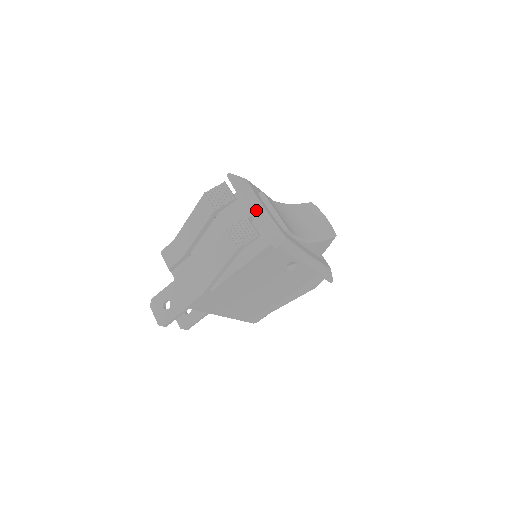
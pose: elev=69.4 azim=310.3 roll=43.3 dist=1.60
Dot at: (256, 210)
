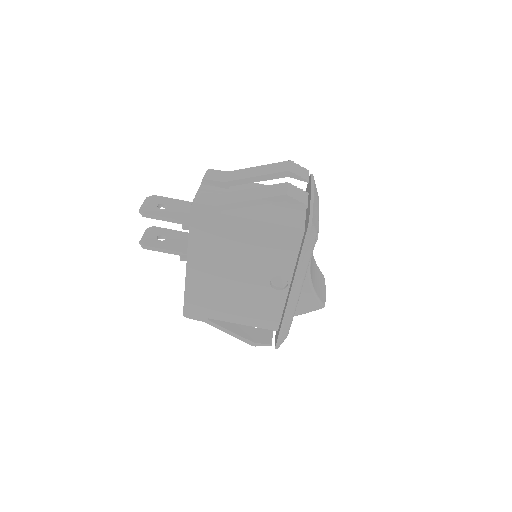
Dot at: (316, 199)
